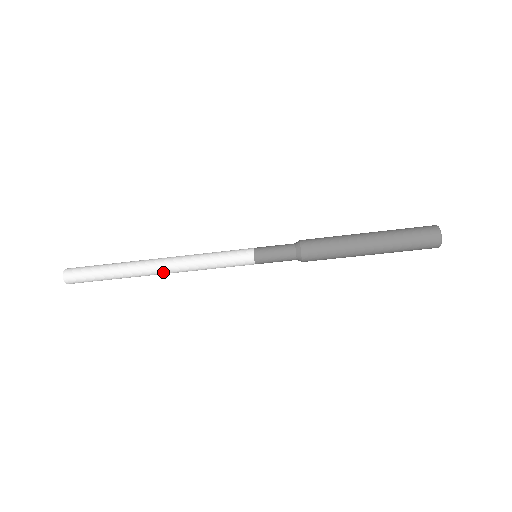
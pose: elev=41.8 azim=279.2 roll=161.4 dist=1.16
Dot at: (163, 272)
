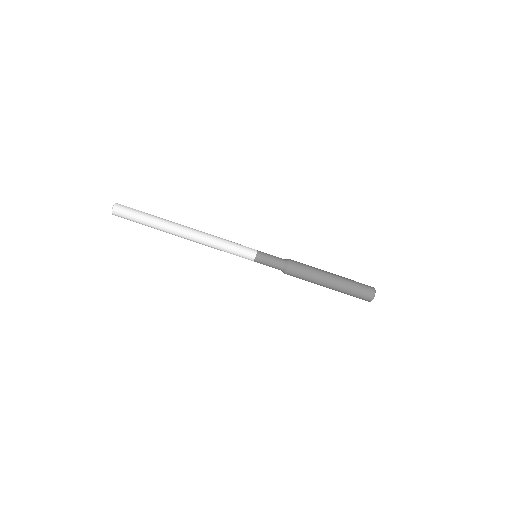
Dot at: (188, 239)
